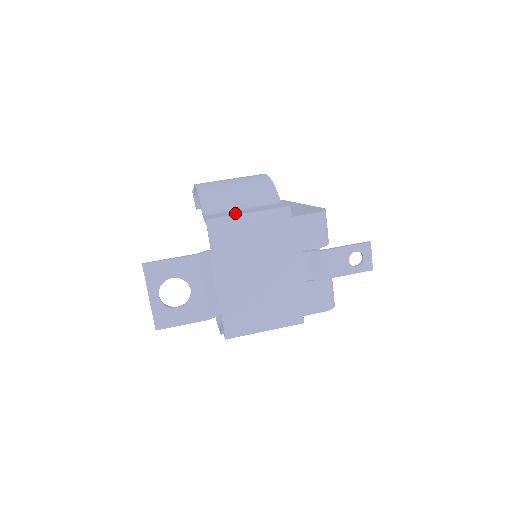
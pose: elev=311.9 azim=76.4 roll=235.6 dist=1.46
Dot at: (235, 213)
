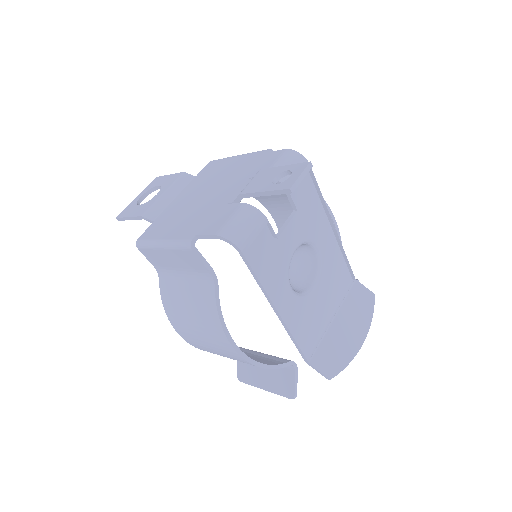
Dot at: occluded
